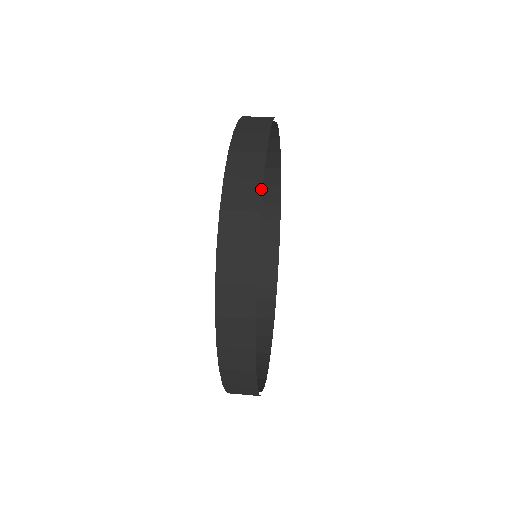
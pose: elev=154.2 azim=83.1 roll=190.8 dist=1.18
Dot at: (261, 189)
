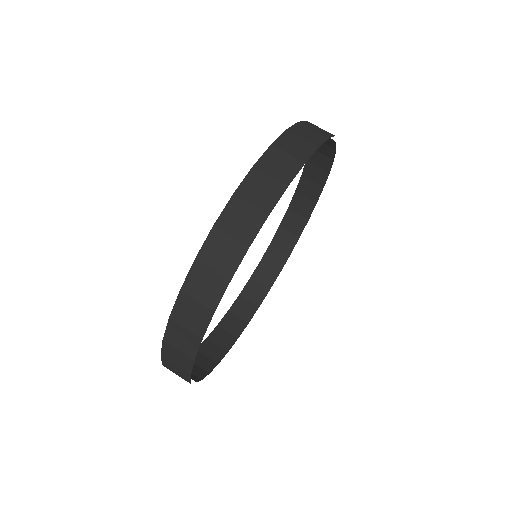
Dot at: (189, 378)
